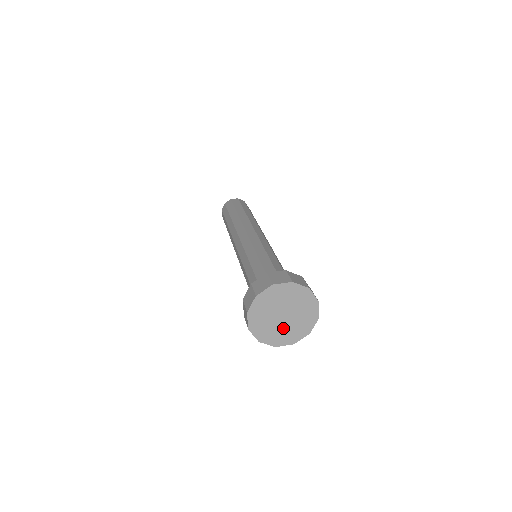
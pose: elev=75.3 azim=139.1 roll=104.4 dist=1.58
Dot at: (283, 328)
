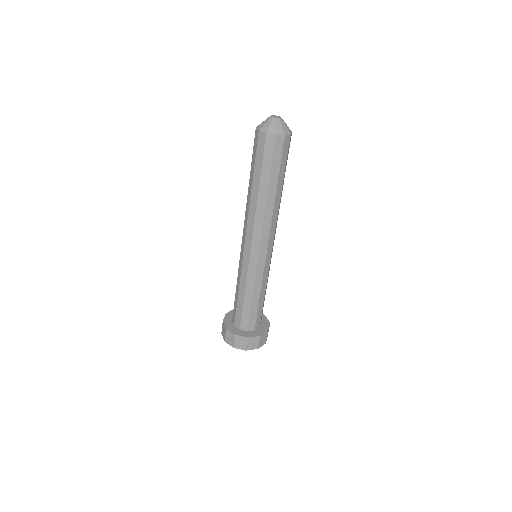
Dot at: occluded
